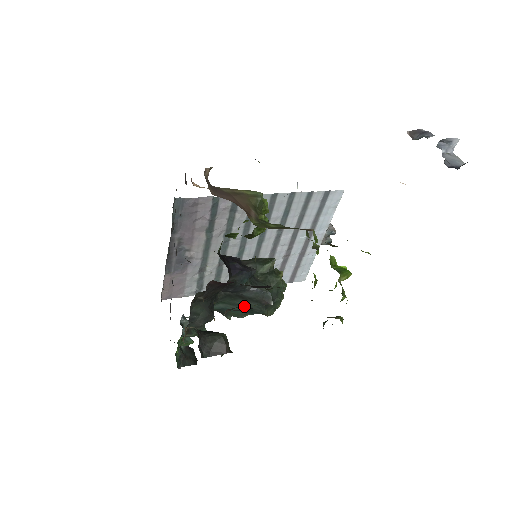
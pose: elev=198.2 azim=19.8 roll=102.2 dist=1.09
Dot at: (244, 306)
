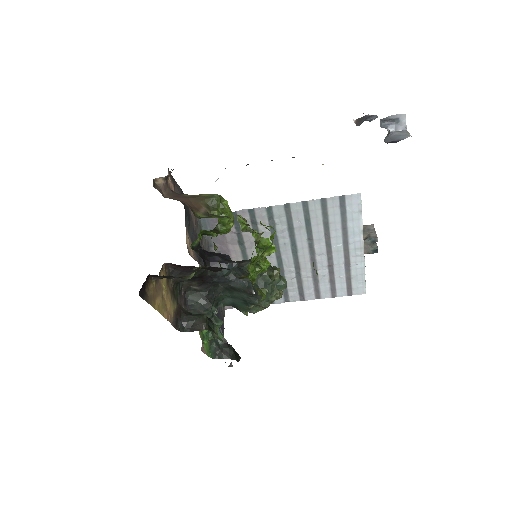
Dot at: (240, 298)
